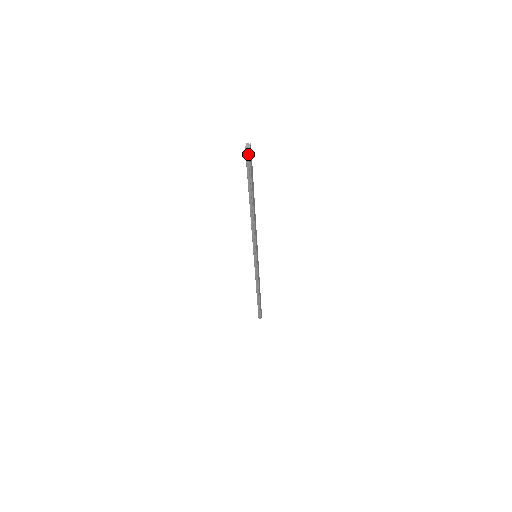
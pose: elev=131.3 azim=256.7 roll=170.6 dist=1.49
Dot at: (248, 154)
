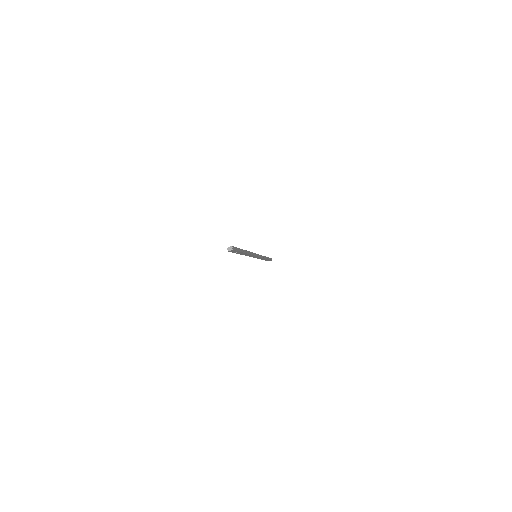
Dot at: occluded
